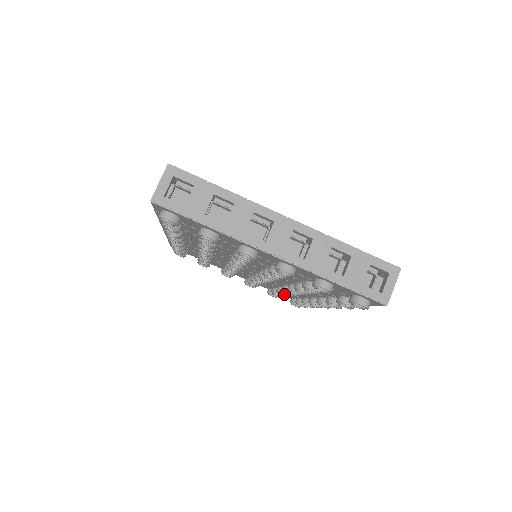
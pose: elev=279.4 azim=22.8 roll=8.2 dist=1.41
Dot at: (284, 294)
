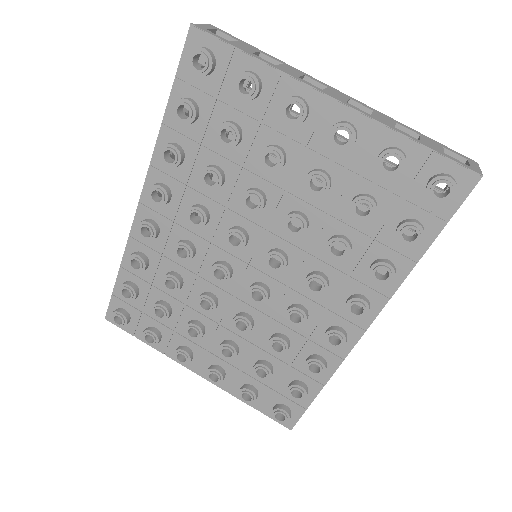
Dot at: (282, 342)
